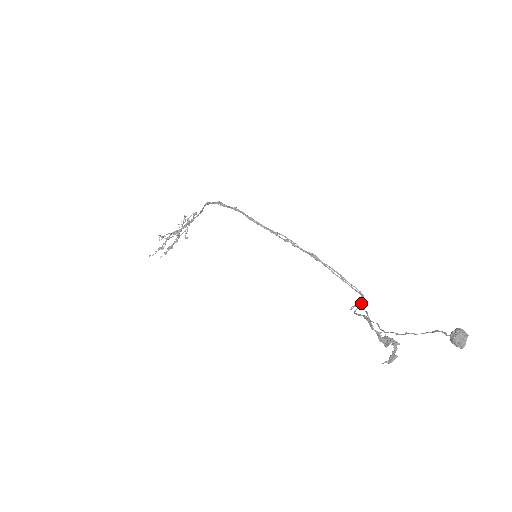
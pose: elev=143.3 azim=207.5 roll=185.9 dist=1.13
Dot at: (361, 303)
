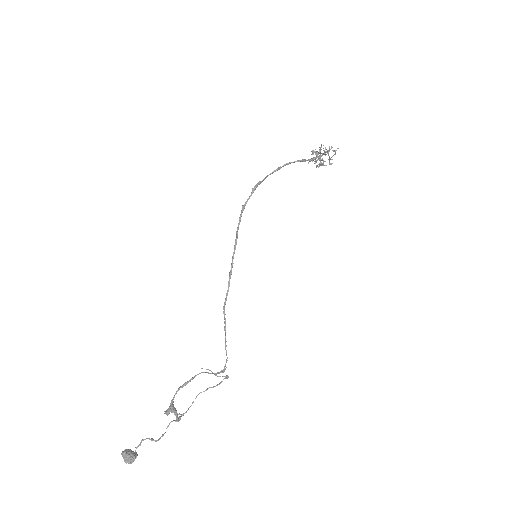
Dot at: (215, 373)
